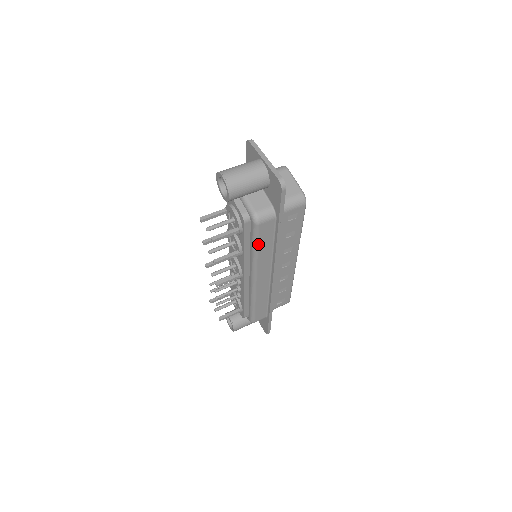
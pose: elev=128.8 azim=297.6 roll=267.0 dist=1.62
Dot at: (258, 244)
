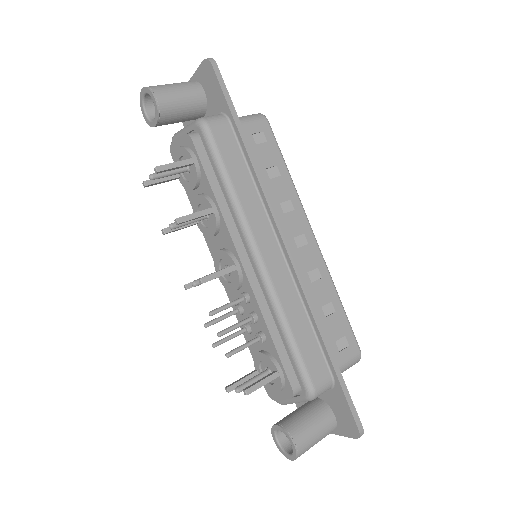
Dot at: (225, 167)
